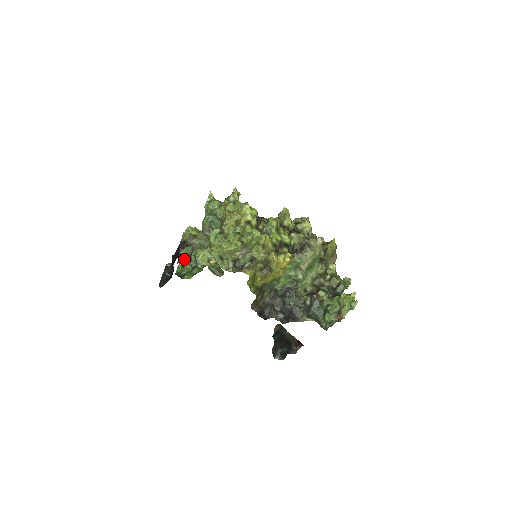
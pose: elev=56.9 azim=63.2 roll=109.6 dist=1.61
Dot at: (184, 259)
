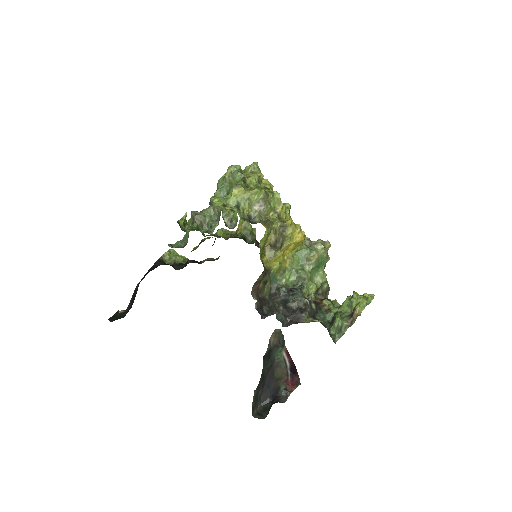
Dot at: occluded
